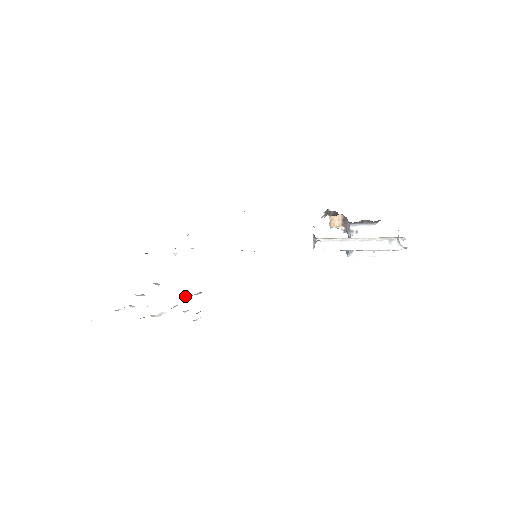
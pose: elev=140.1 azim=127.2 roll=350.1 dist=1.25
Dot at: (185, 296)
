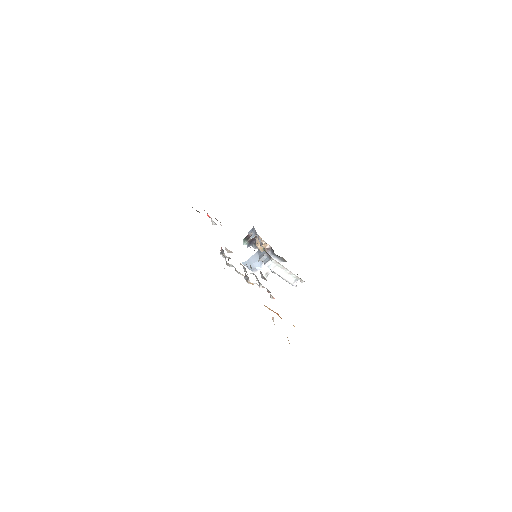
Dot at: (251, 273)
